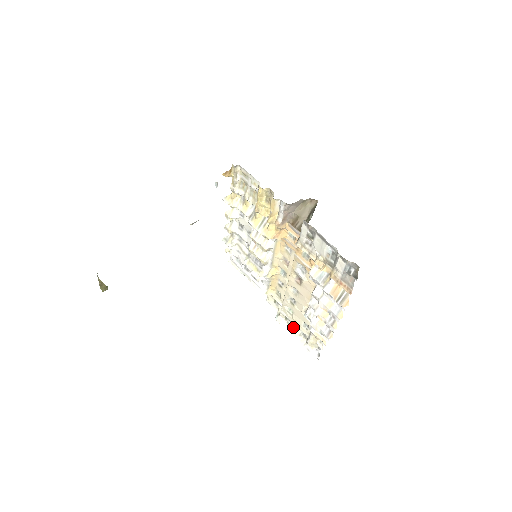
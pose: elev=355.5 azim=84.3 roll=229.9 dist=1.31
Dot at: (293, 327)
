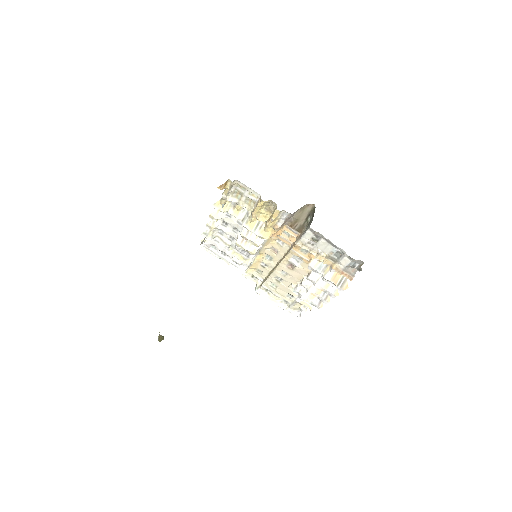
Dot at: (274, 297)
